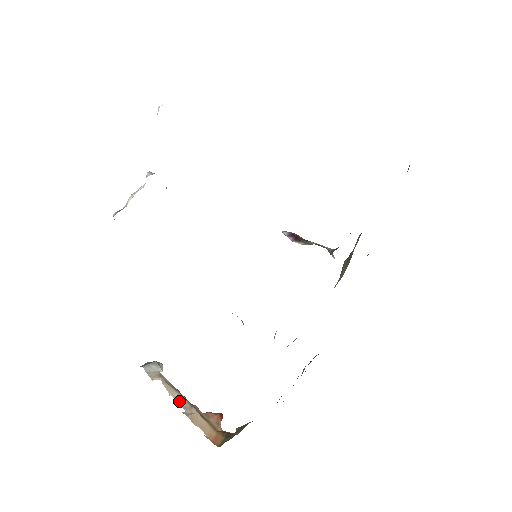
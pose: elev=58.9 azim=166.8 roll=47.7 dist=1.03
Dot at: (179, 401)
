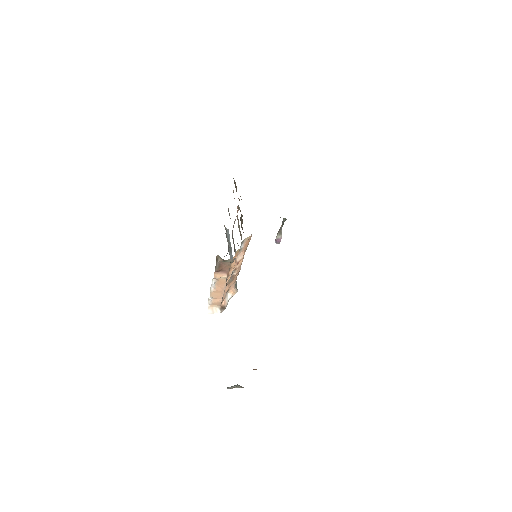
Dot at: occluded
